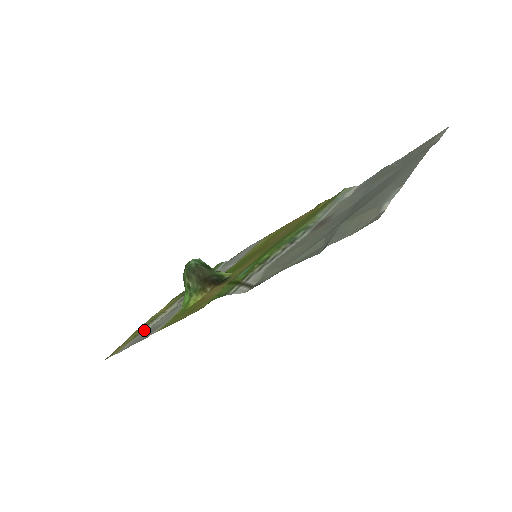
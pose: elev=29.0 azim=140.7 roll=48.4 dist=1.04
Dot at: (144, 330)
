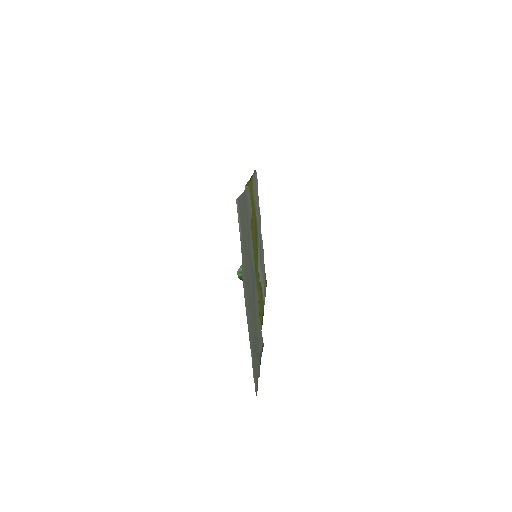
Dot at: (264, 267)
